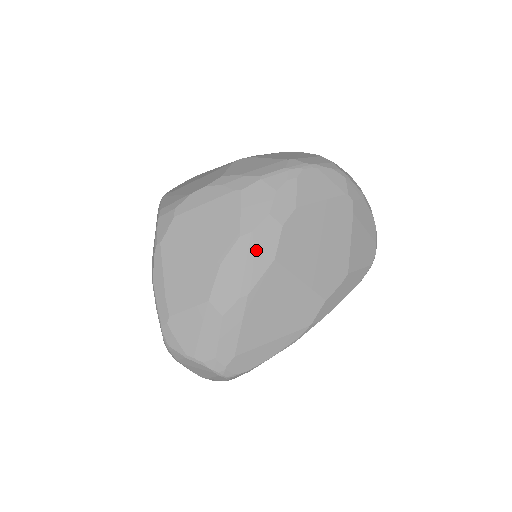
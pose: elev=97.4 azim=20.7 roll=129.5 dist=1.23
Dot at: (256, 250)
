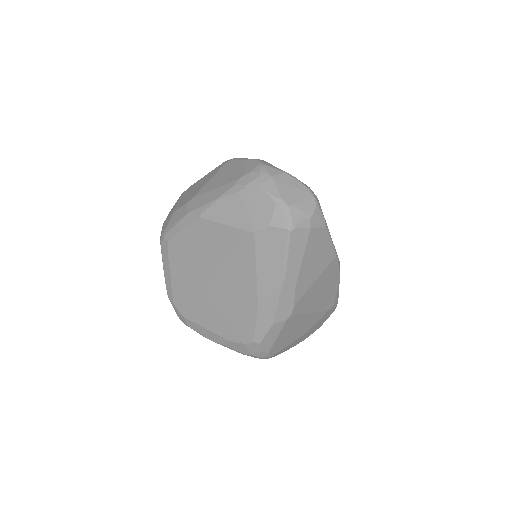
Dot at: occluded
